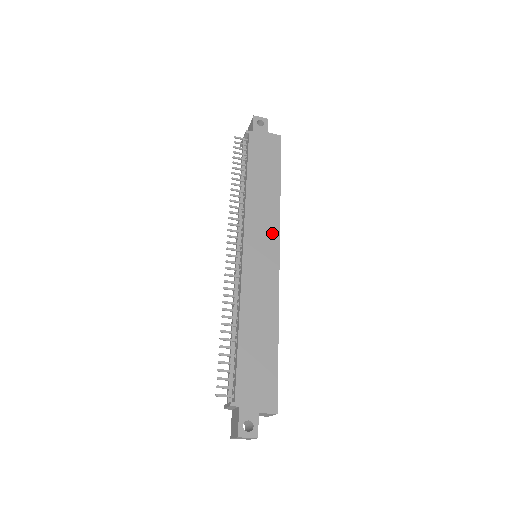
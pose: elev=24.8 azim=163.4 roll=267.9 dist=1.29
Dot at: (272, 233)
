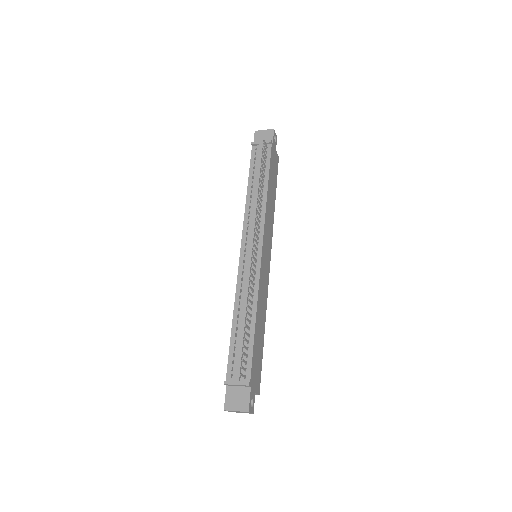
Dot at: (270, 243)
